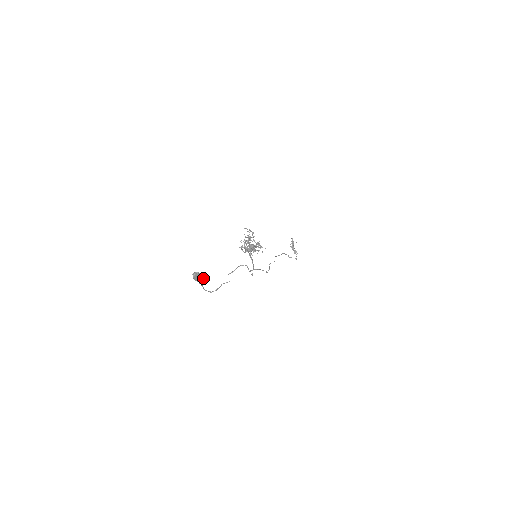
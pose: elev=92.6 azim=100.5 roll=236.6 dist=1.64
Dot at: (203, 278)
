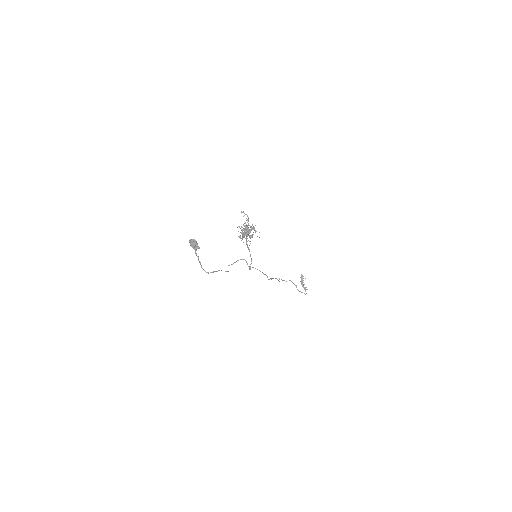
Dot at: occluded
